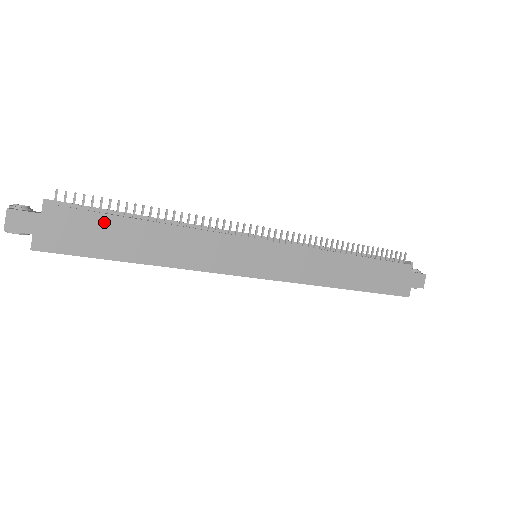
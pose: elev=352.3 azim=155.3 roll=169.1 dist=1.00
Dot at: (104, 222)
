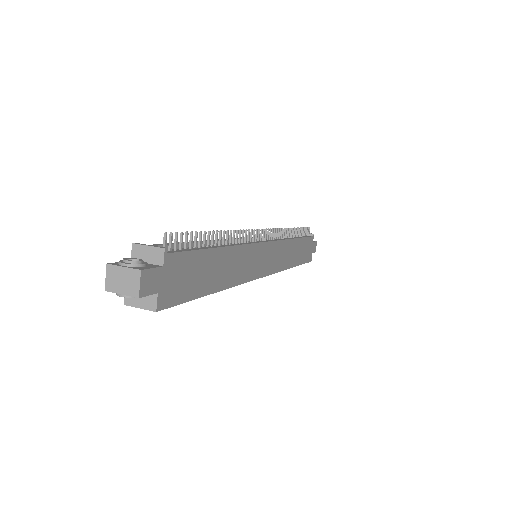
Dot at: (199, 259)
